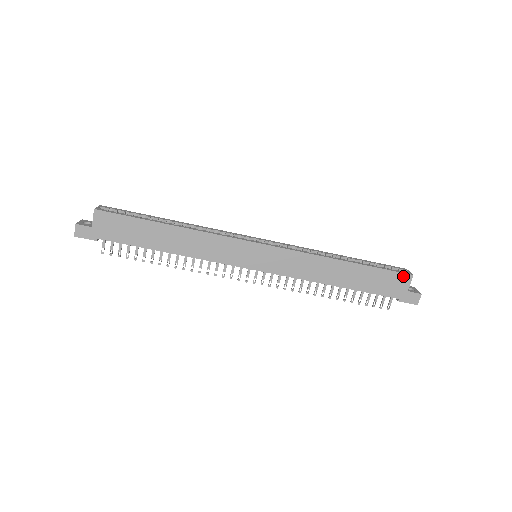
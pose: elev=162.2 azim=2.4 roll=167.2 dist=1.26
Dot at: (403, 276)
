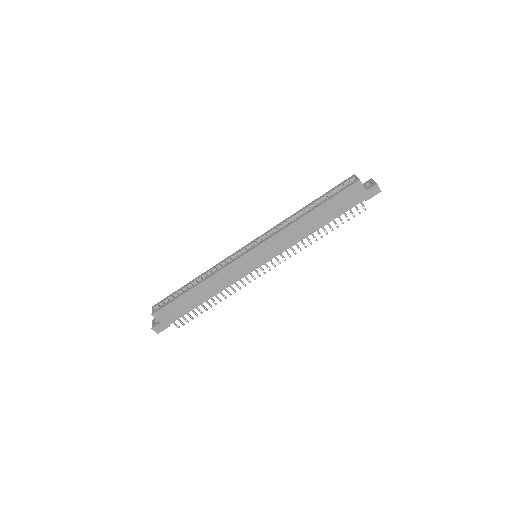
Dot at: (354, 186)
